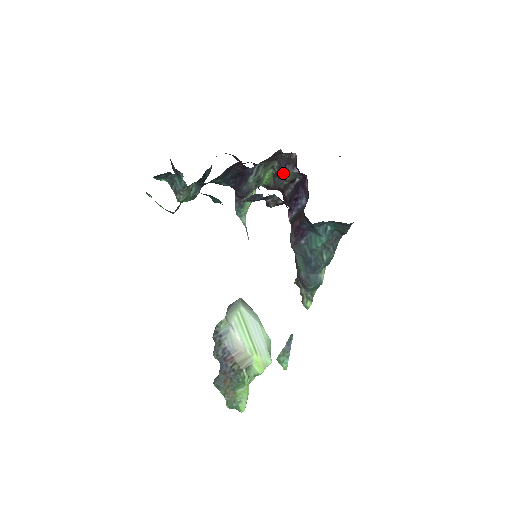
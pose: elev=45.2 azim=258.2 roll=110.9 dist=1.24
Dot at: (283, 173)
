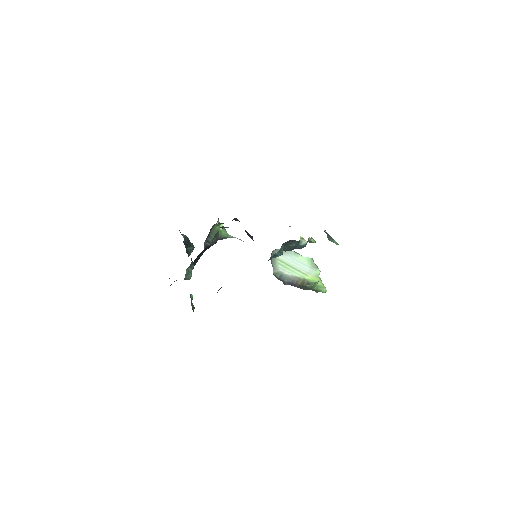
Dot at: occluded
